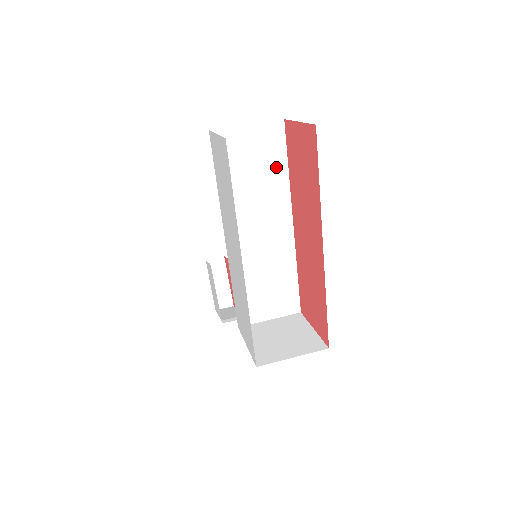
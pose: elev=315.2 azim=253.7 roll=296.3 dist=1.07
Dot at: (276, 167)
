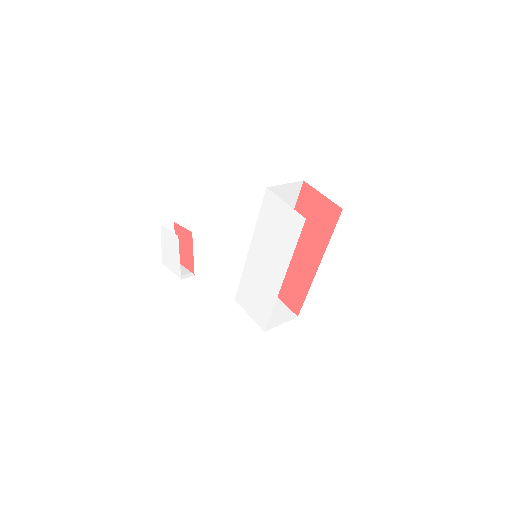
Dot at: occluded
